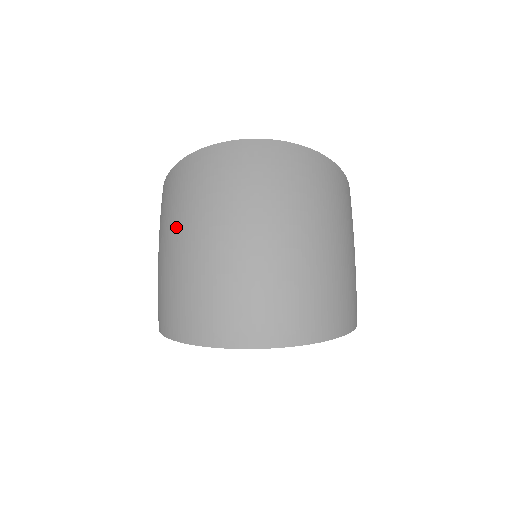
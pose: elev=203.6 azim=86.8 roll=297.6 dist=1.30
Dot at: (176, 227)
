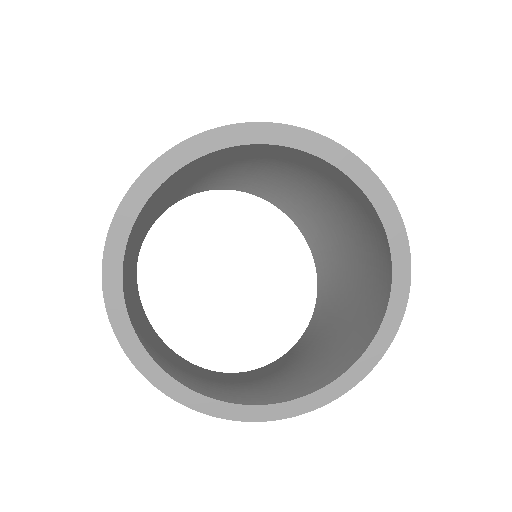
Dot at: occluded
